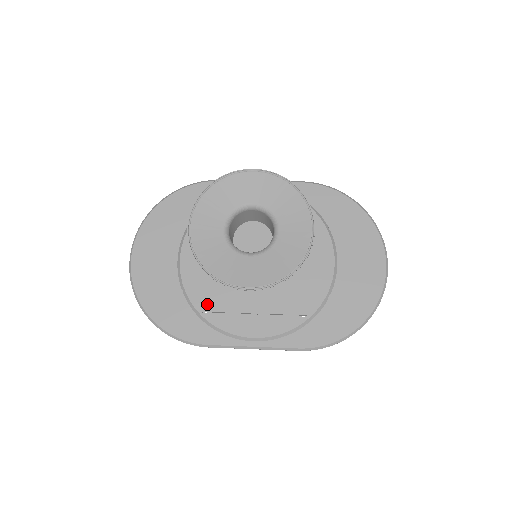
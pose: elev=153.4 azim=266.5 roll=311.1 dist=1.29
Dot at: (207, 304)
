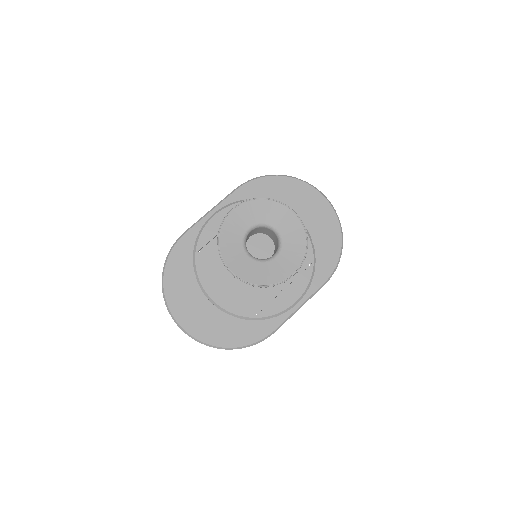
Dot at: (253, 309)
